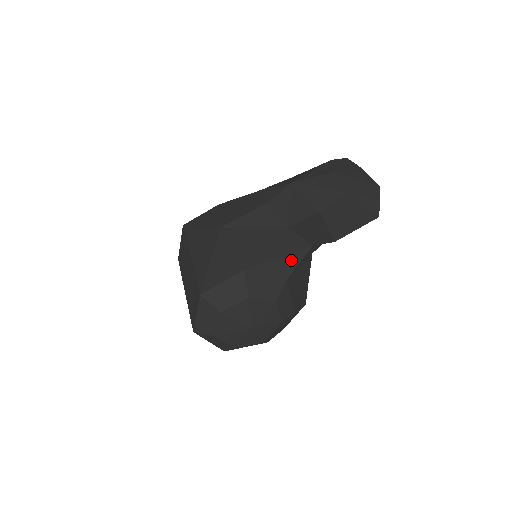
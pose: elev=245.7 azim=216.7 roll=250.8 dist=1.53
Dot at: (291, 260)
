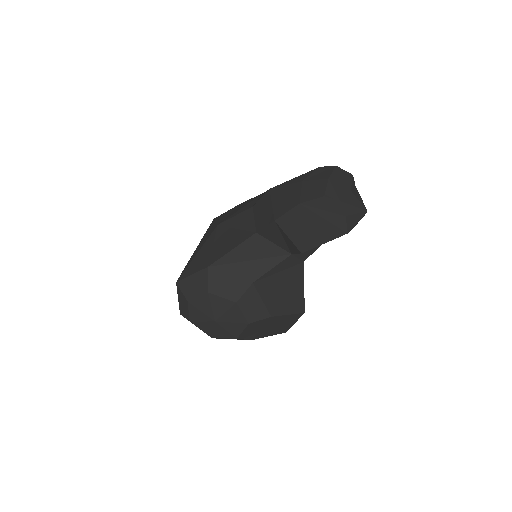
Dot at: (262, 265)
